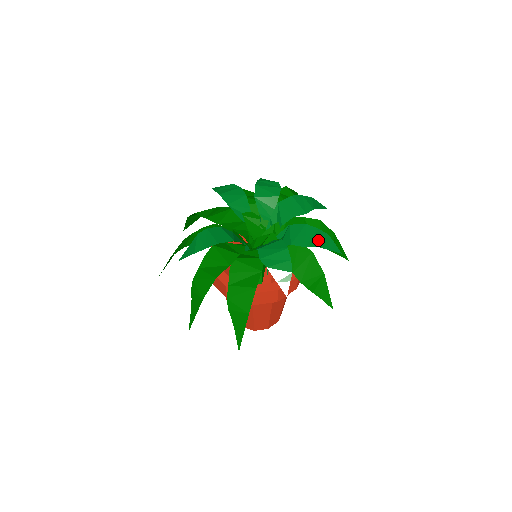
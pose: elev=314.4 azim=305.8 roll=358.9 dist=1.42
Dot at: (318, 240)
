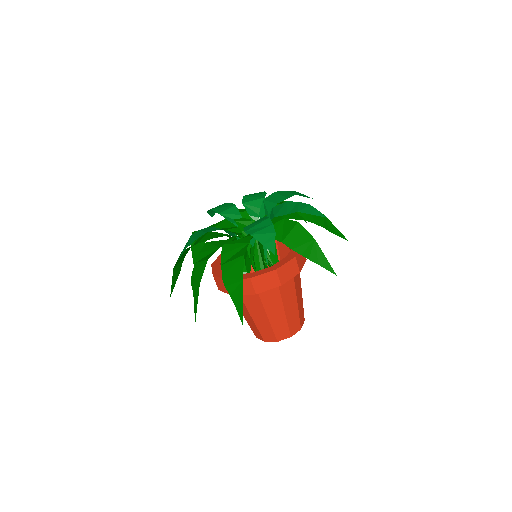
Dot at: (299, 208)
